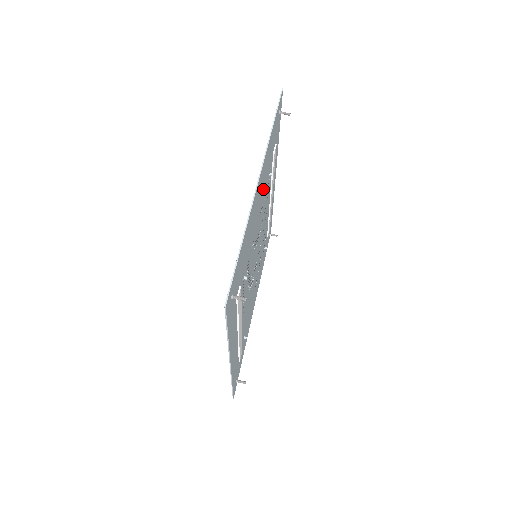
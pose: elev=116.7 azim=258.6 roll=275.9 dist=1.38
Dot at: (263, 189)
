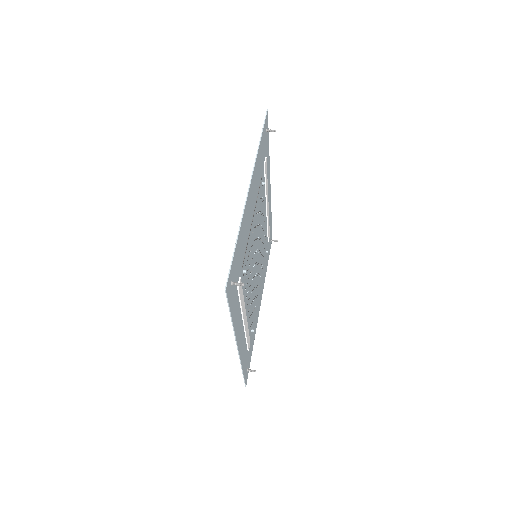
Dot at: (256, 196)
